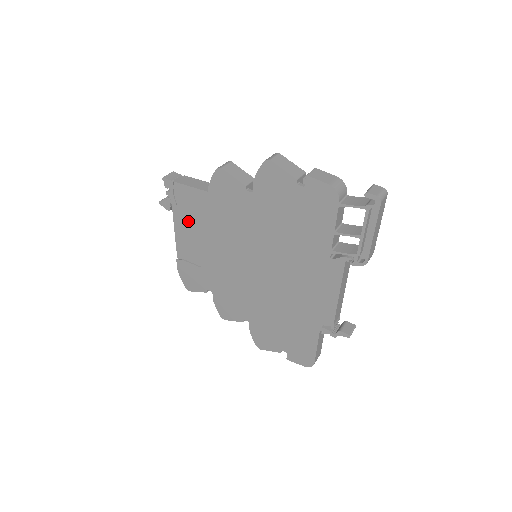
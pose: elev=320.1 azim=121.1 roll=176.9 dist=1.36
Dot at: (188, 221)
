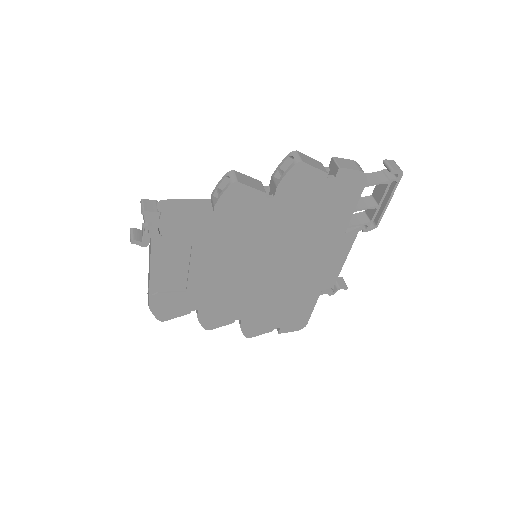
Dot at: (174, 249)
